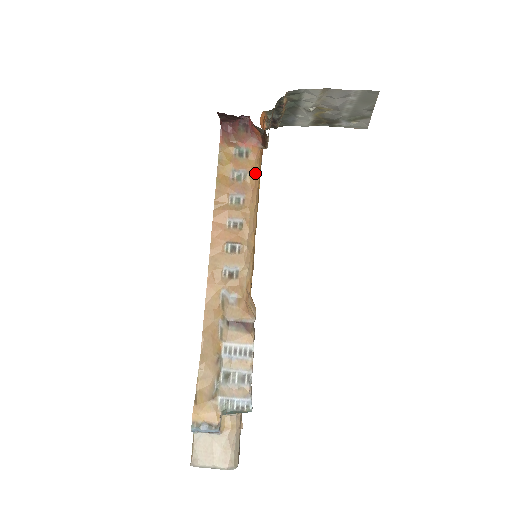
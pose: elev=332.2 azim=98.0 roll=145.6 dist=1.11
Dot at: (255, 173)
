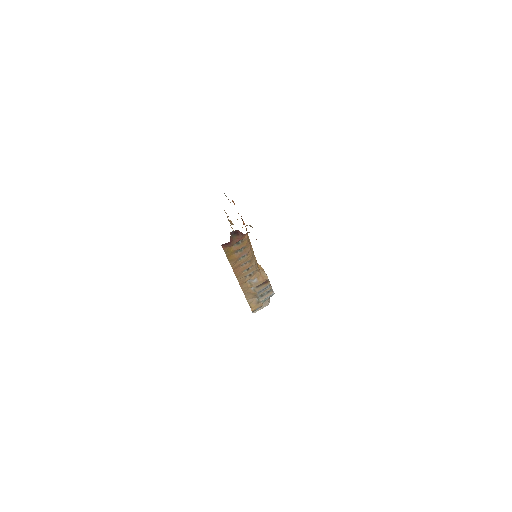
Dot at: (248, 242)
